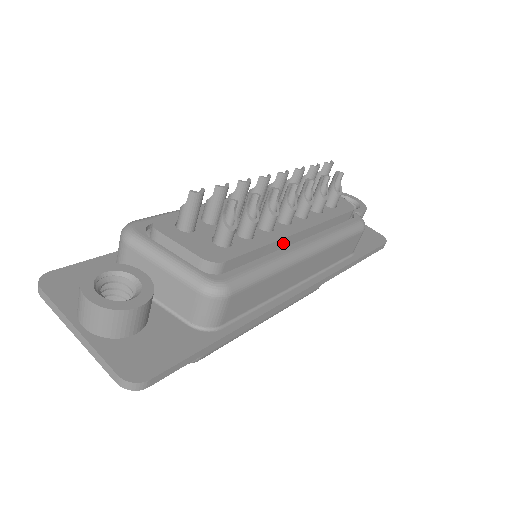
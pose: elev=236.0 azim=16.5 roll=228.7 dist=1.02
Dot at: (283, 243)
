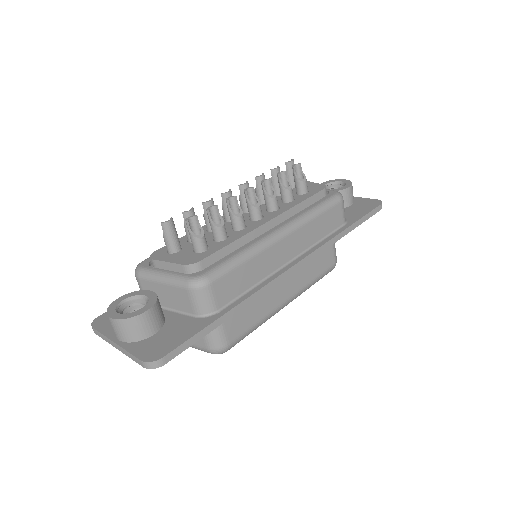
Dot at: (256, 234)
